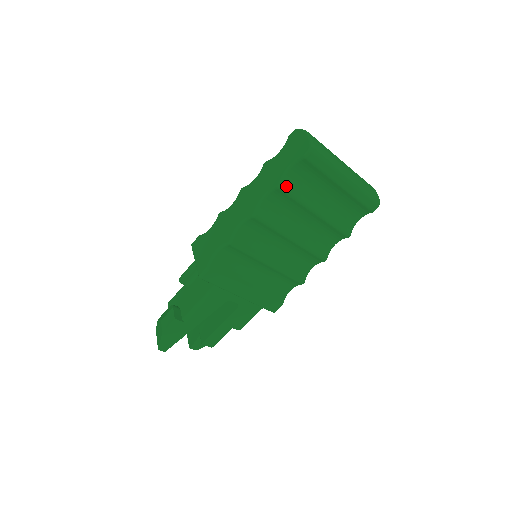
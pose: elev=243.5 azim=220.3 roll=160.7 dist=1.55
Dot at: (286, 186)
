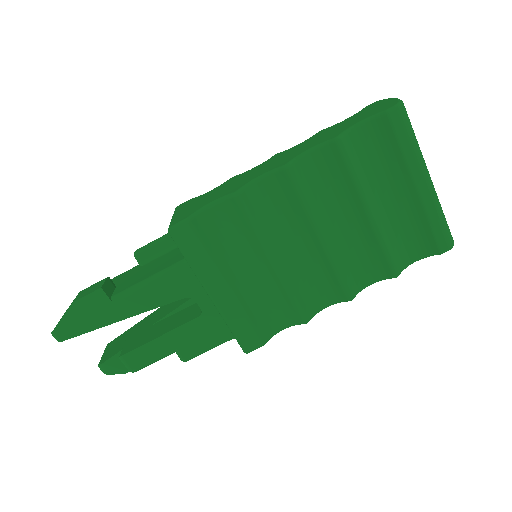
Dot at: (346, 145)
